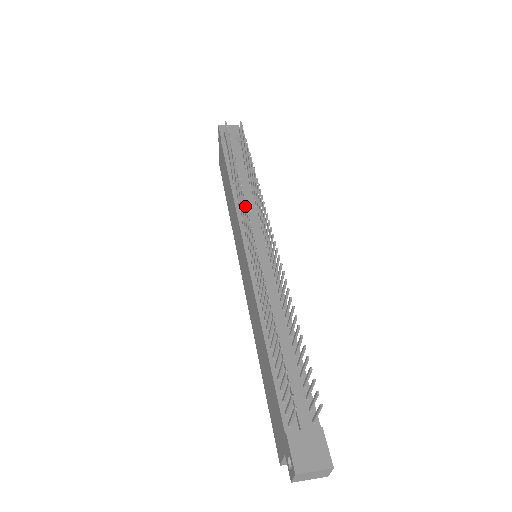
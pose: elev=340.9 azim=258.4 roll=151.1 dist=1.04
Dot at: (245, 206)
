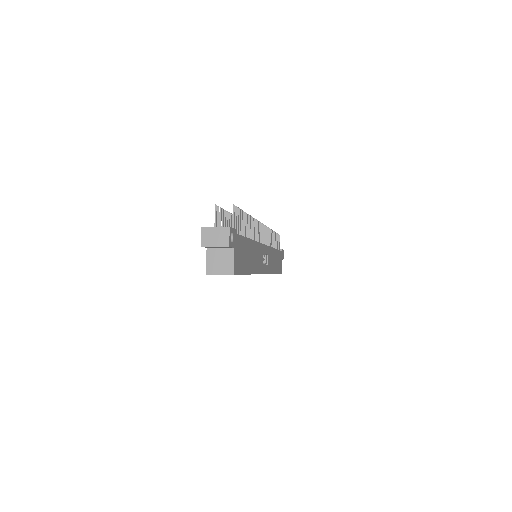
Dot at: occluded
